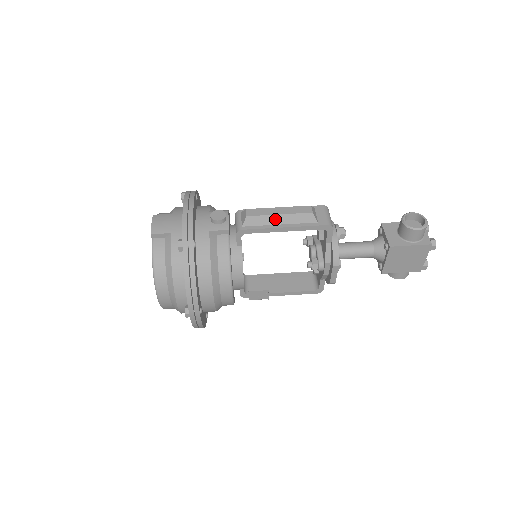
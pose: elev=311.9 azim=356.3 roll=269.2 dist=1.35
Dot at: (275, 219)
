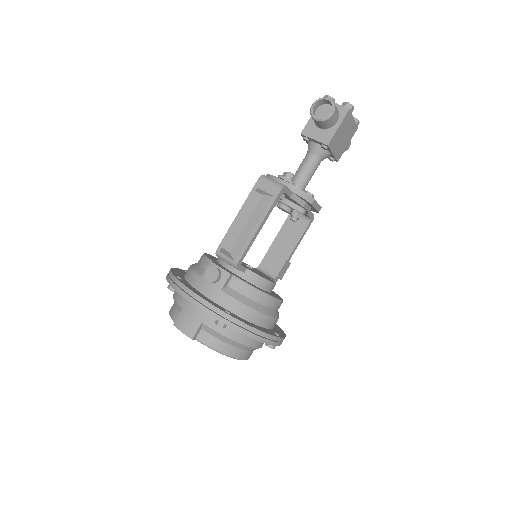
Dot at: (247, 230)
